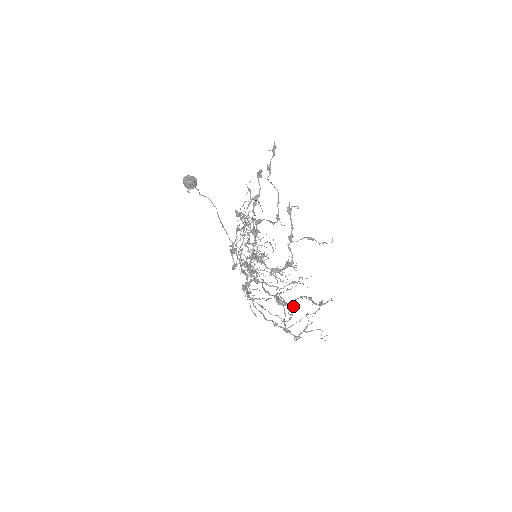
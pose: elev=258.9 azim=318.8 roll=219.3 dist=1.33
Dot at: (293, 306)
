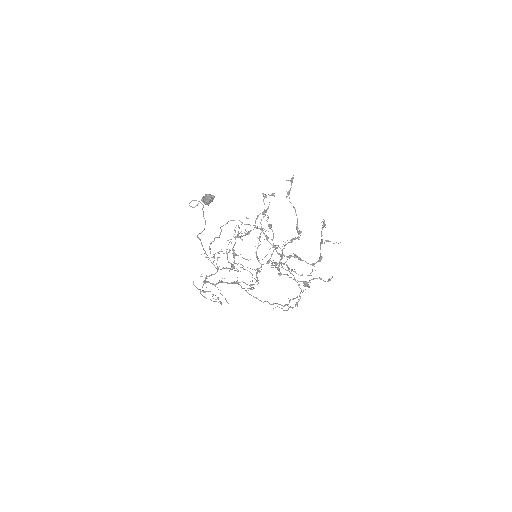
Dot at: (309, 286)
